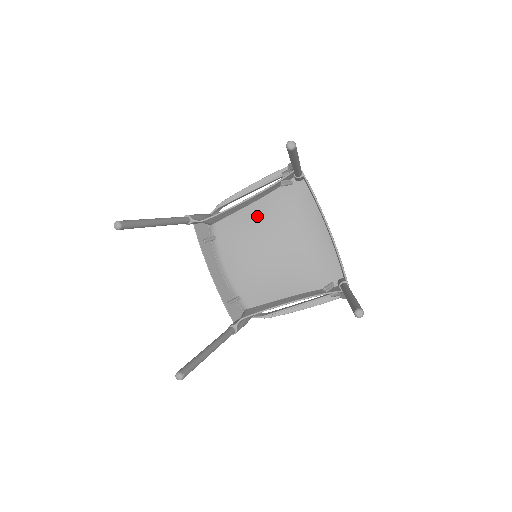
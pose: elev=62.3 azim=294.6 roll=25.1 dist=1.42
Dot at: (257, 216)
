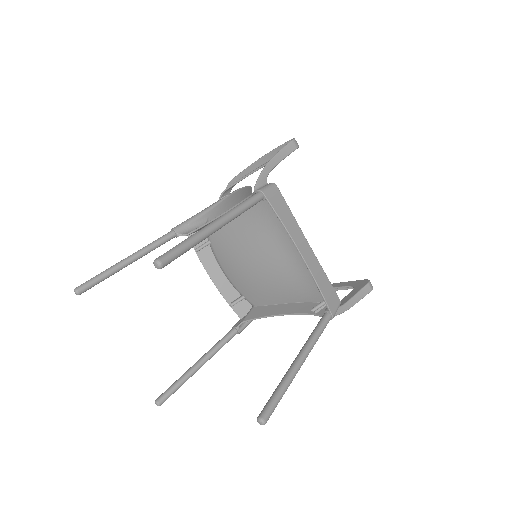
Dot at: (240, 226)
